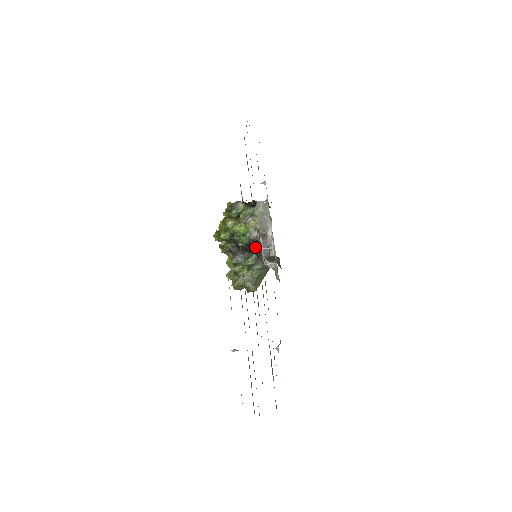
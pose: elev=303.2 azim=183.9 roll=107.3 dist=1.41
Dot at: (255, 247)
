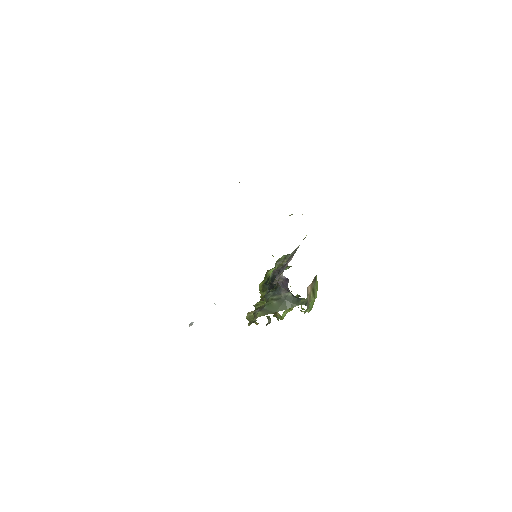
Dot at: occluded
